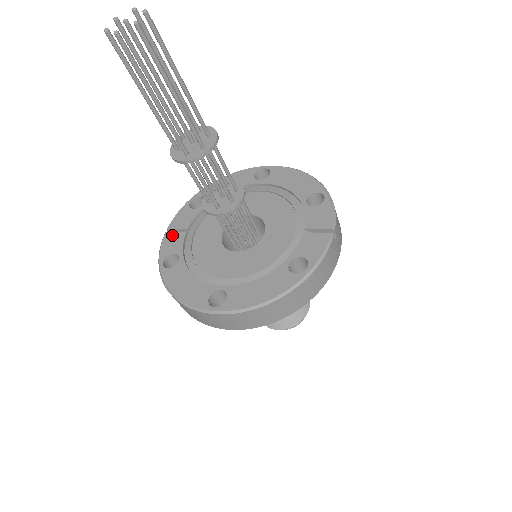
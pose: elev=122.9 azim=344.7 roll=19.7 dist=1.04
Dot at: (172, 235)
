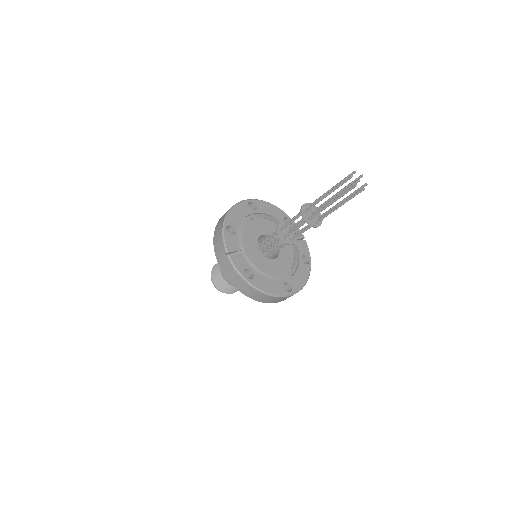
Dot at: (235, 256)
